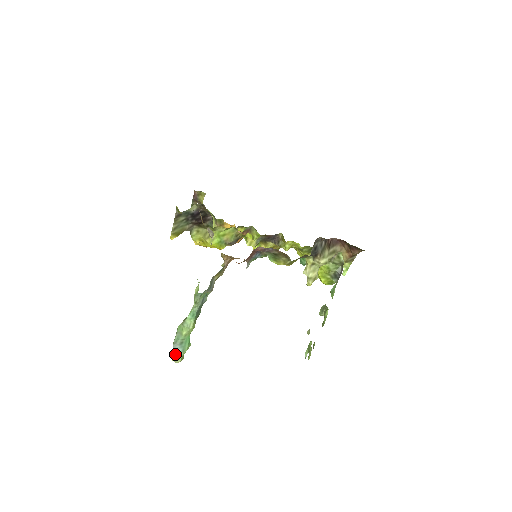
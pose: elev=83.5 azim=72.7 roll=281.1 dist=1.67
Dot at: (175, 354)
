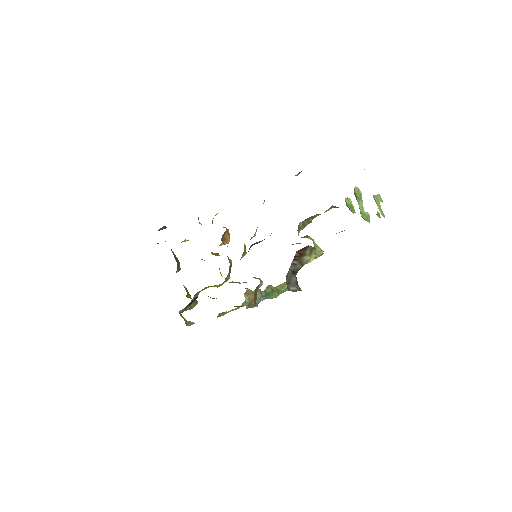
Dot at: occluded
